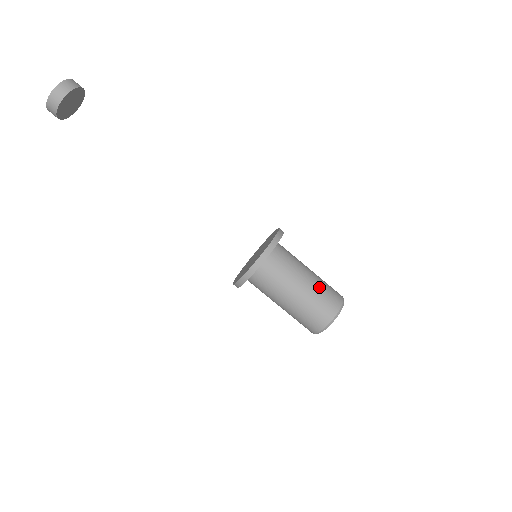
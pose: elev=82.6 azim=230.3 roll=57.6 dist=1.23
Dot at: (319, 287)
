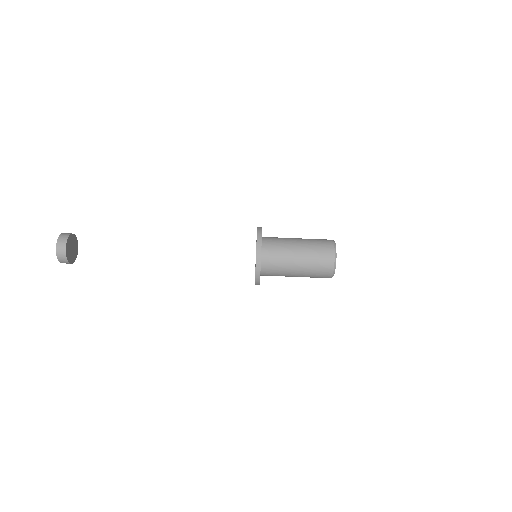
Dot at: (310, 250)
